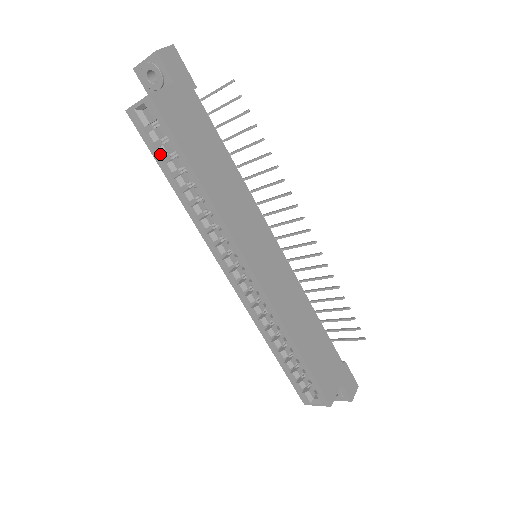
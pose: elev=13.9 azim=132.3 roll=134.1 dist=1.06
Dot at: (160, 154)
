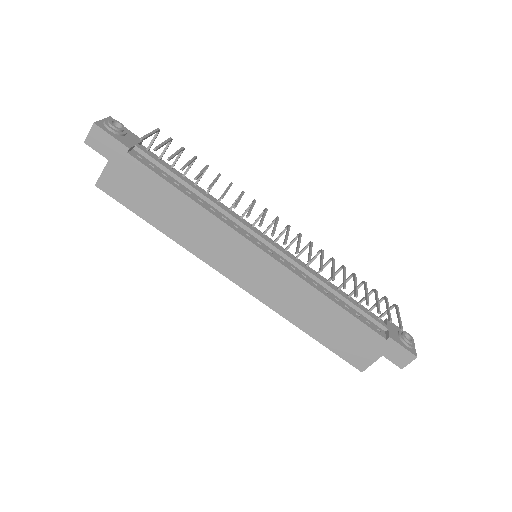
Dot at: occluded
